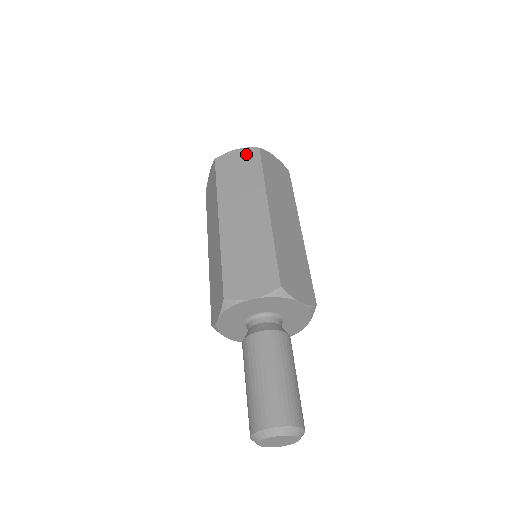
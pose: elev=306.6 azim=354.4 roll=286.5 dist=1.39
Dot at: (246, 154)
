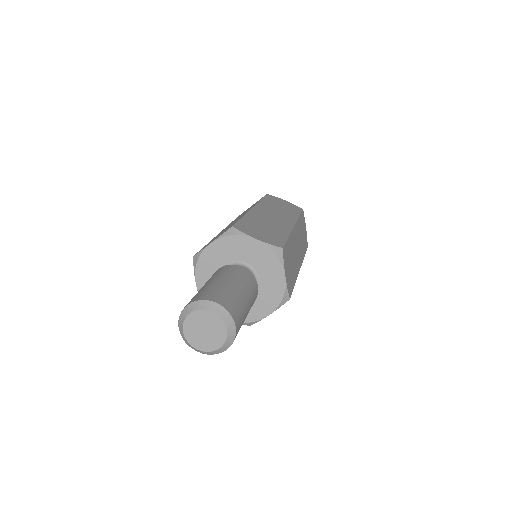
Dot at: (292, 205)
